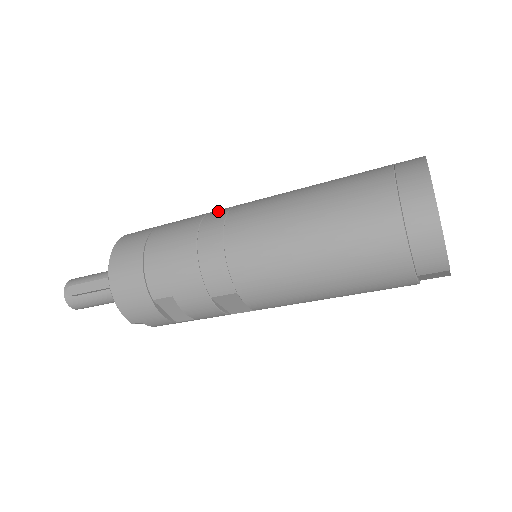
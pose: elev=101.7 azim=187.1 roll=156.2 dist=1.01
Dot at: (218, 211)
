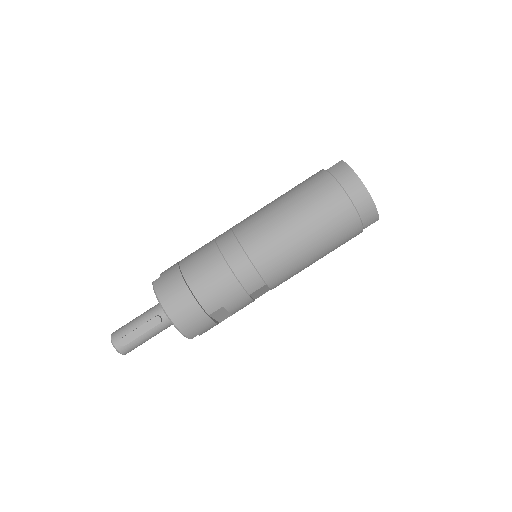
Dot at: (225, 238)
